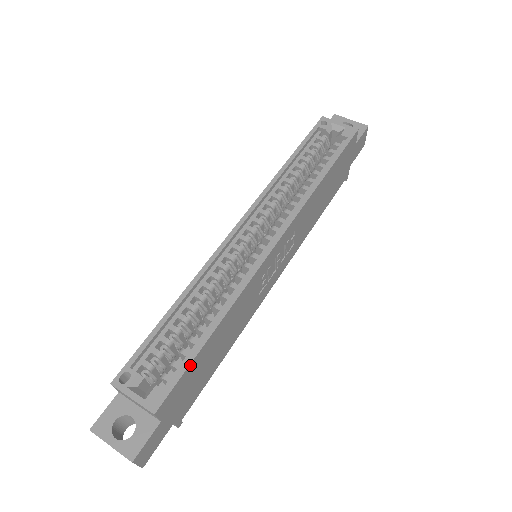
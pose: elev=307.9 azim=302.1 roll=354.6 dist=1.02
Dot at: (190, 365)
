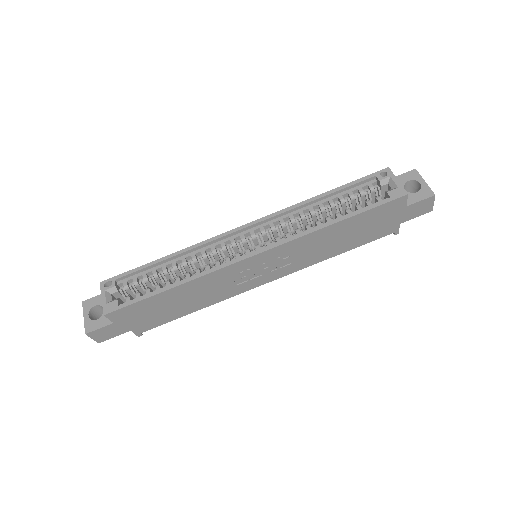
Dot at: (142, 301)
